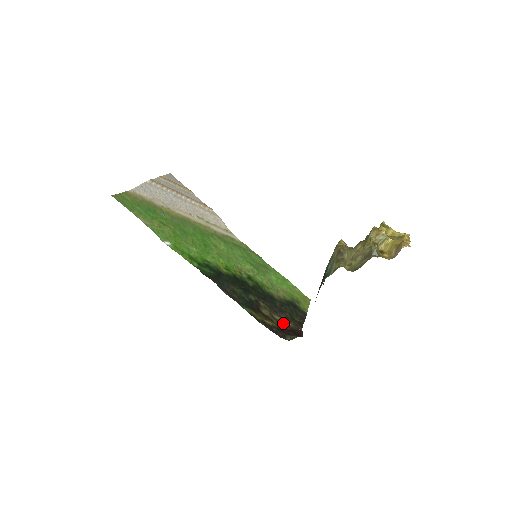
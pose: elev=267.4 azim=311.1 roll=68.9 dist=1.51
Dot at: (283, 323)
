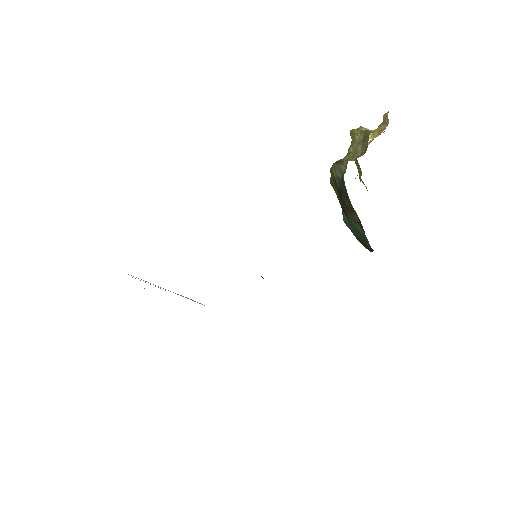
Dot at: occluded
